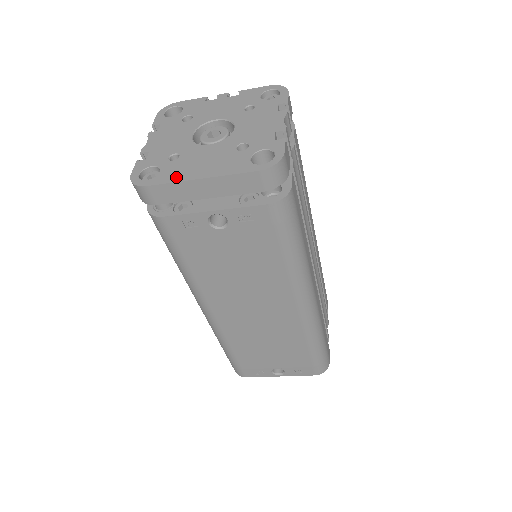
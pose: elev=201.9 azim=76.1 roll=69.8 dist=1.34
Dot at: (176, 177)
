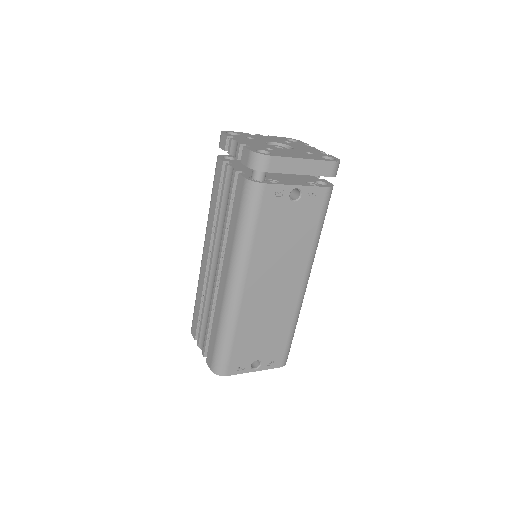
Dot at: (286, 156)
